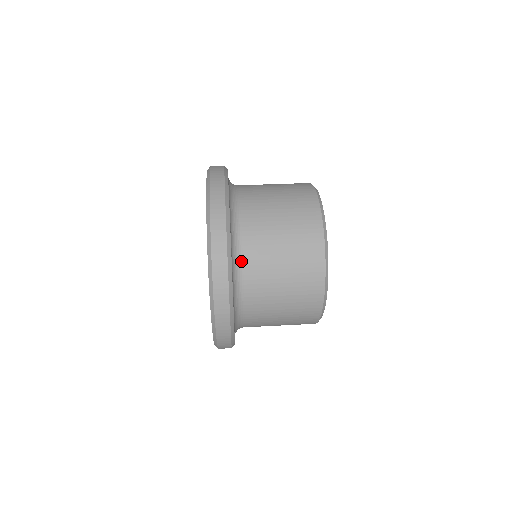
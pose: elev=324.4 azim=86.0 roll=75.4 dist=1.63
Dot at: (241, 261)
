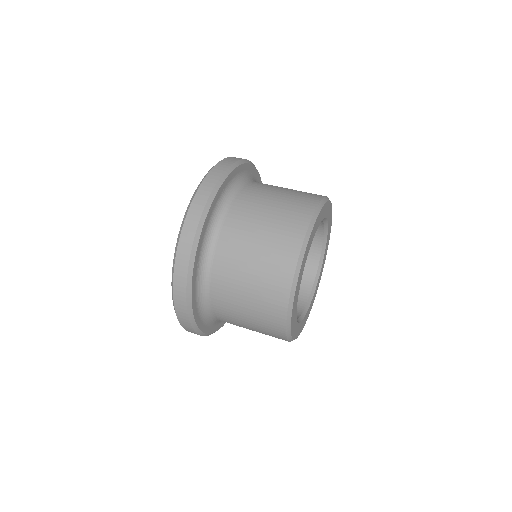
Dot at: (209, 304)
